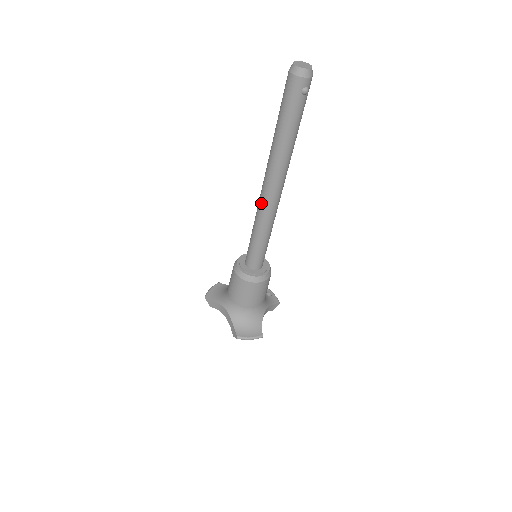
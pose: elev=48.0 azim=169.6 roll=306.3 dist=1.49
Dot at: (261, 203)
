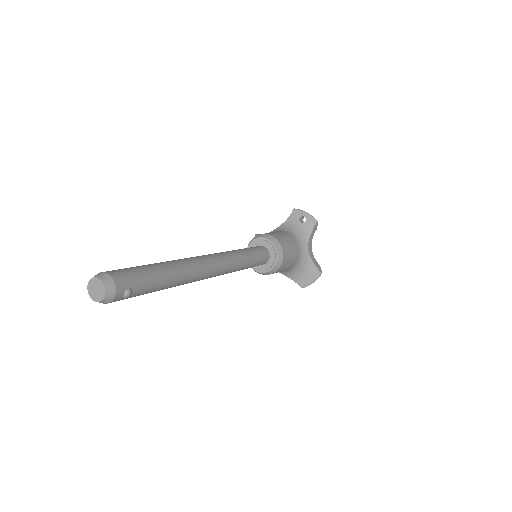
Dot at: occluded
